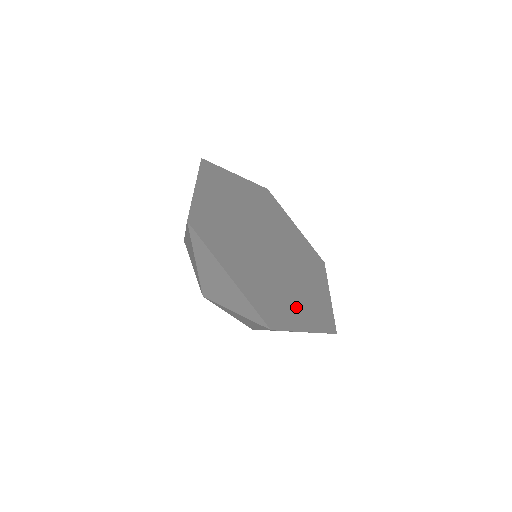
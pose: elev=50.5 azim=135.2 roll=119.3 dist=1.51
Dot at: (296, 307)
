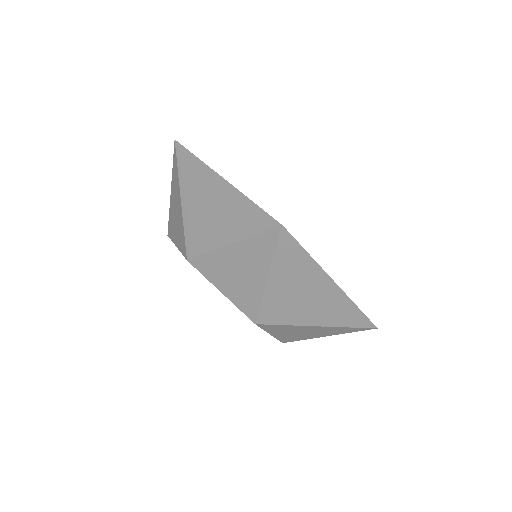
Dot at: occluded
